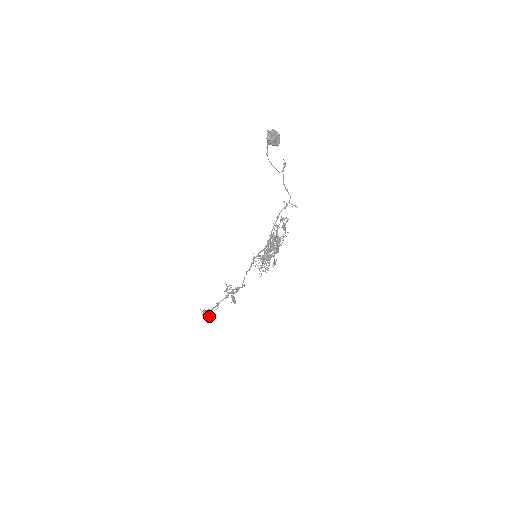
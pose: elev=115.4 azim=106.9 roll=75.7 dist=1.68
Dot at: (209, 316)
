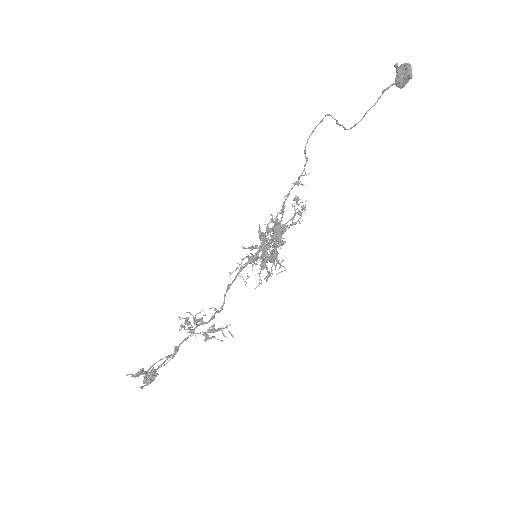
Dot at: occluded
